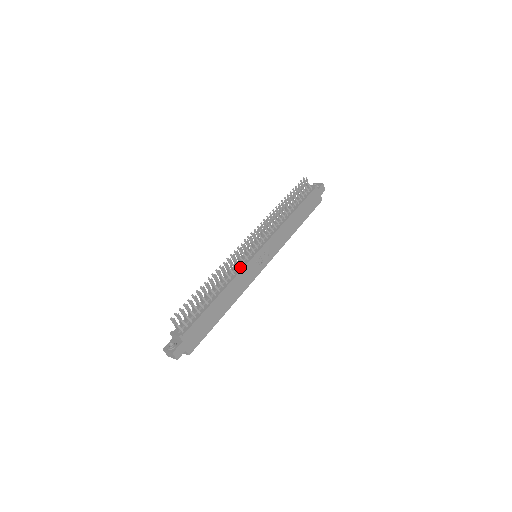
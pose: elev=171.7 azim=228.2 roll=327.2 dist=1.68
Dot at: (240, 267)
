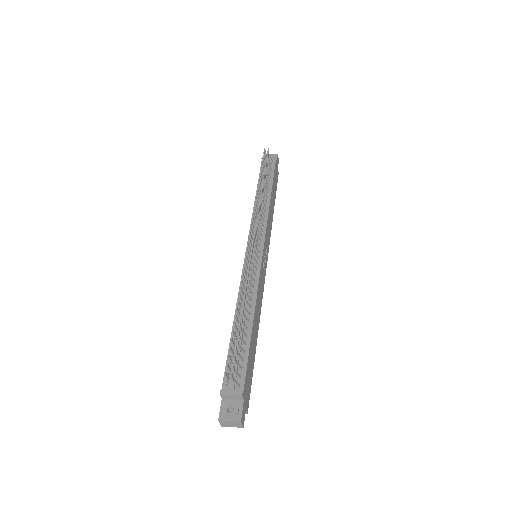
Dot at: (255, 275)
